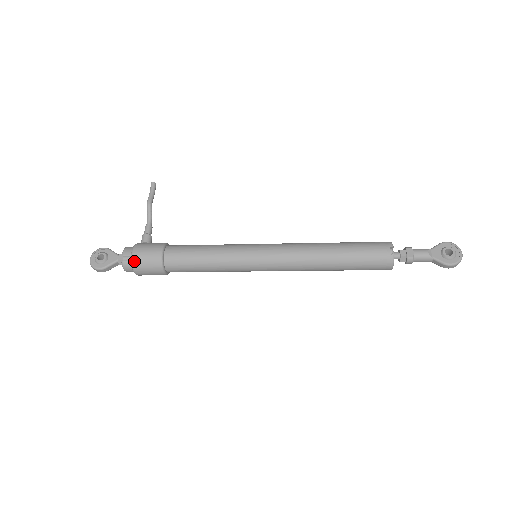
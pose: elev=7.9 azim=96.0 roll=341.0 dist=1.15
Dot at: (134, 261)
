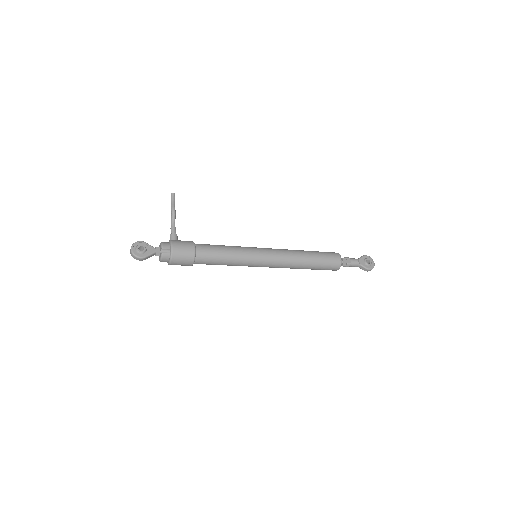
Dot at: (174, 253)
